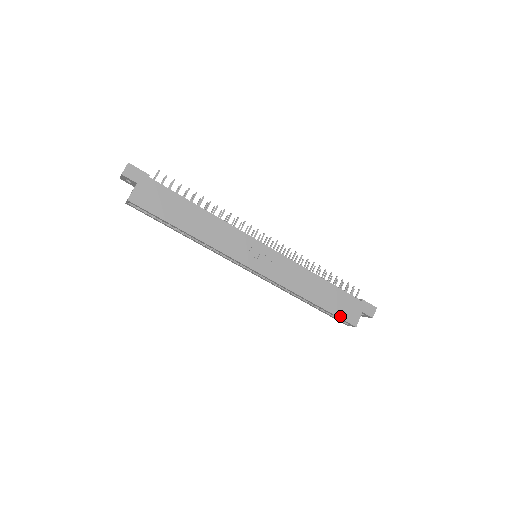
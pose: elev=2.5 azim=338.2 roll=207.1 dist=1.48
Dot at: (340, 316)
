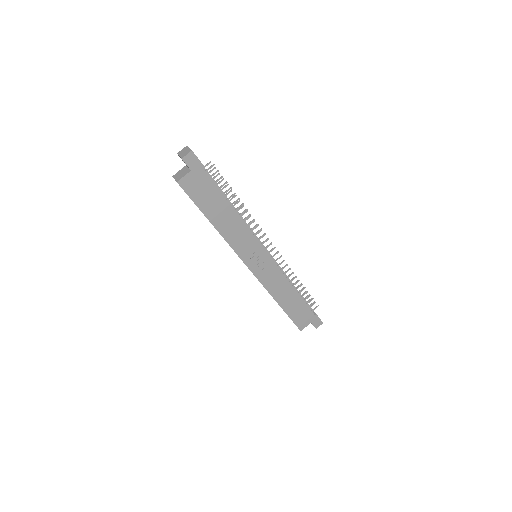
Dot at: (294, 320)
